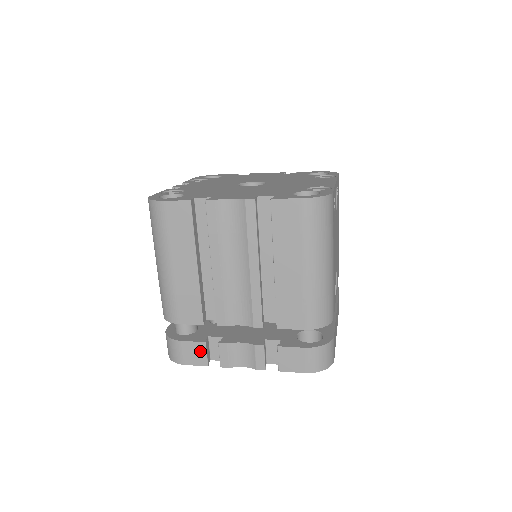
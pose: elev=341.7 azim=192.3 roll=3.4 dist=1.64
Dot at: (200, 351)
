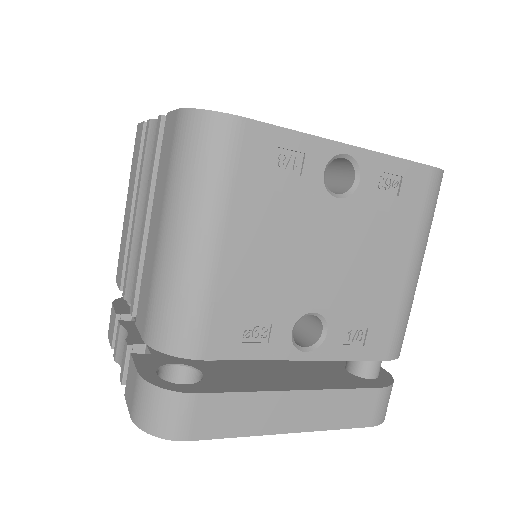
Dot at: (113, 324)
